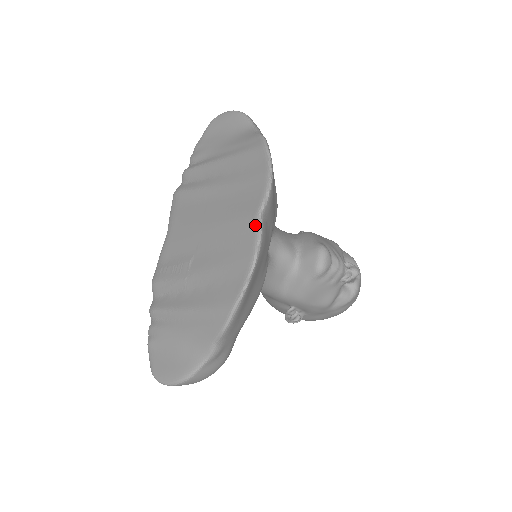
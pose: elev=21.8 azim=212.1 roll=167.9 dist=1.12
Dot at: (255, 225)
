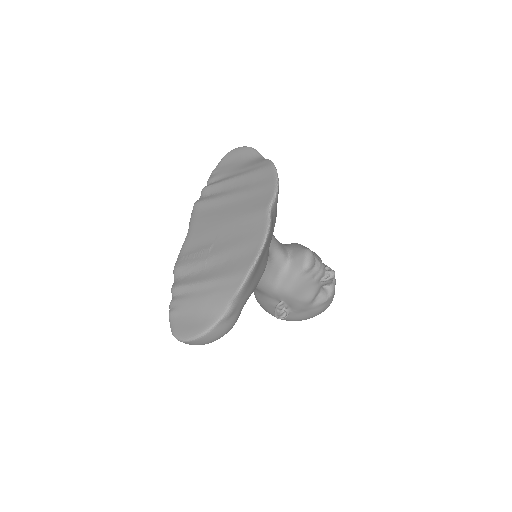
Dot at: (266, 215)
